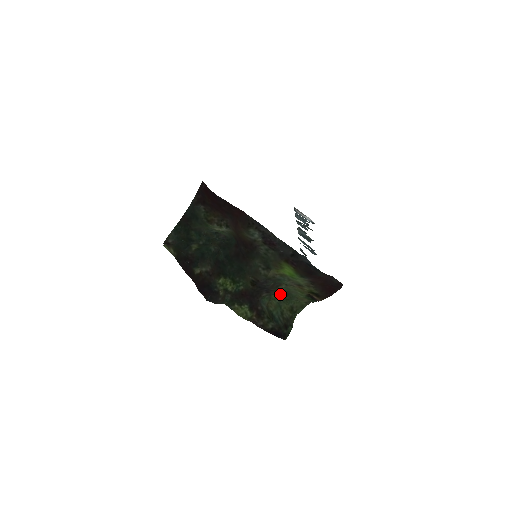
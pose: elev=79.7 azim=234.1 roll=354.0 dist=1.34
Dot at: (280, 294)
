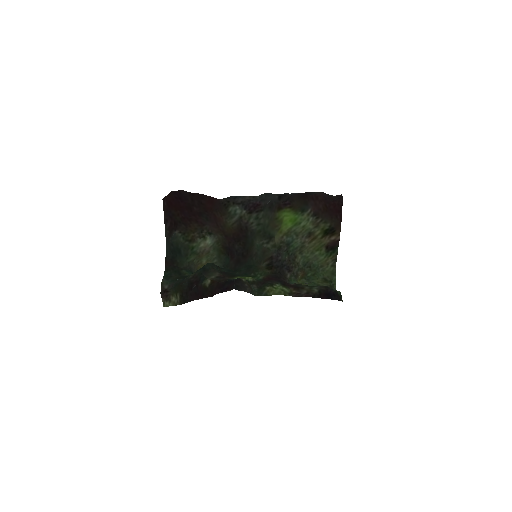
Dot at: (304, 274)
